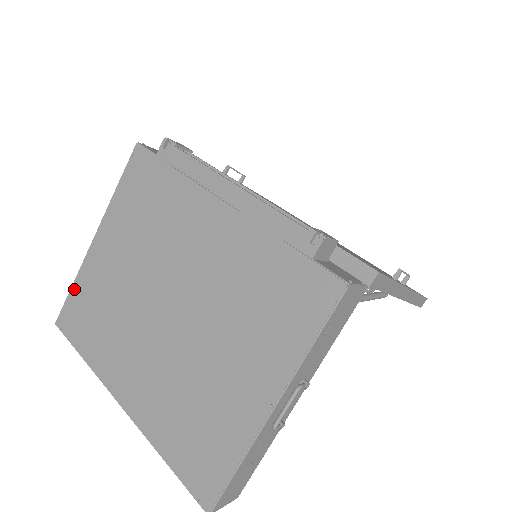
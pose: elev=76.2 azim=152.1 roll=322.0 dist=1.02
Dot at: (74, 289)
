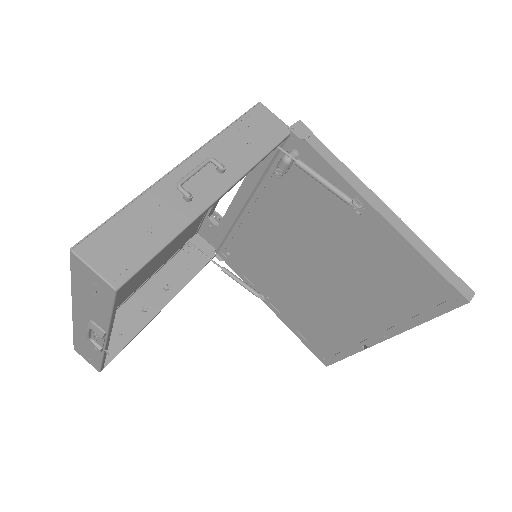
Dot at: occluded
